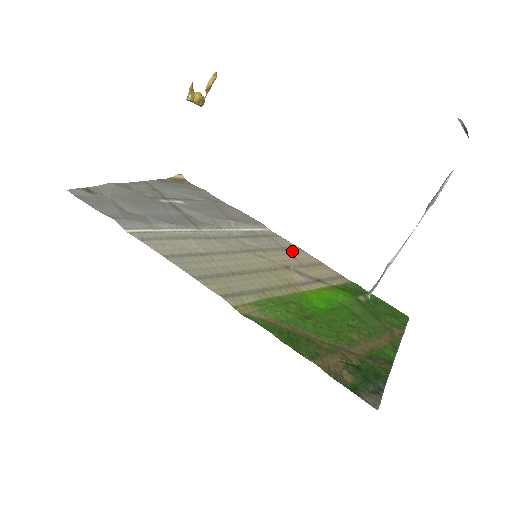
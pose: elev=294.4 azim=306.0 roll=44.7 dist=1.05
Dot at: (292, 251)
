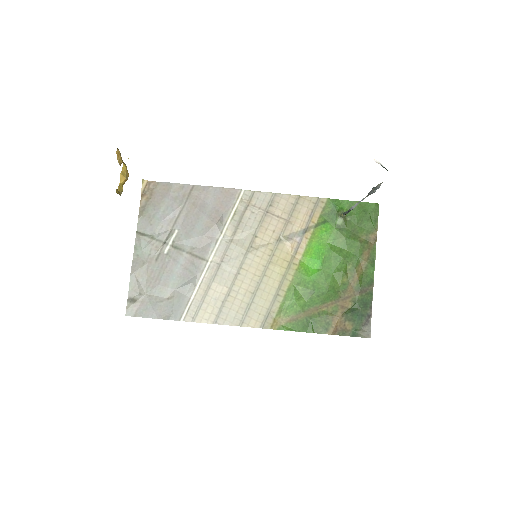
Dot at: (272, 207)
